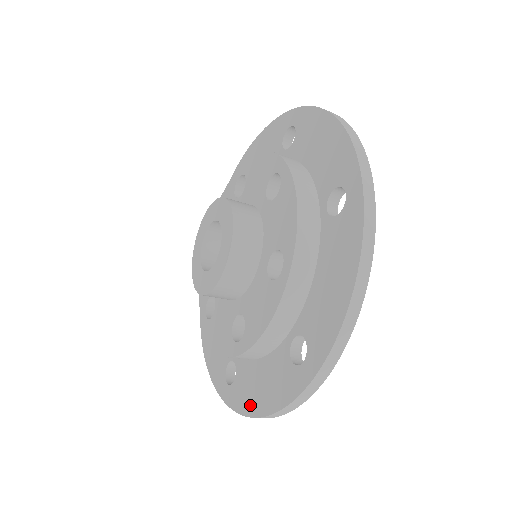
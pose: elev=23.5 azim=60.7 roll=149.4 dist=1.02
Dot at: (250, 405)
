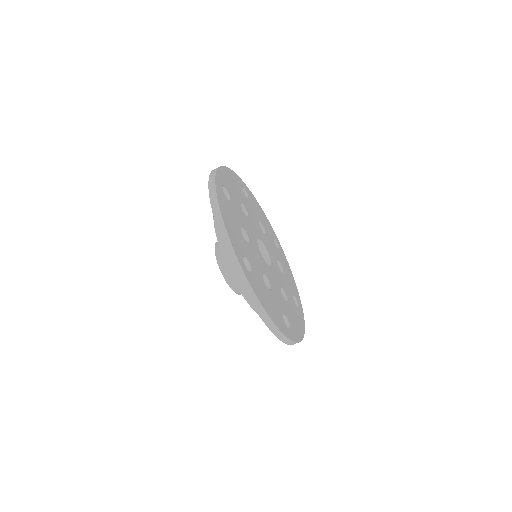
Dot at: occluded
